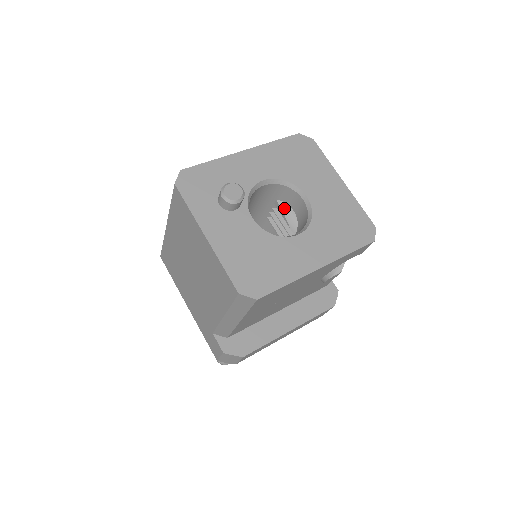
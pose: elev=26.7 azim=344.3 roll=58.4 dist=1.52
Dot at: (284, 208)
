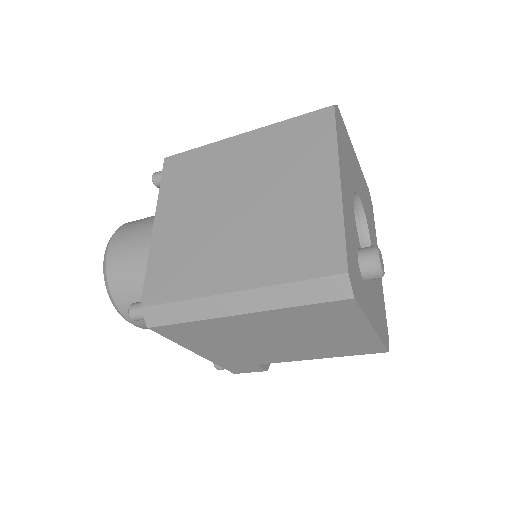
Dot at: occluded
